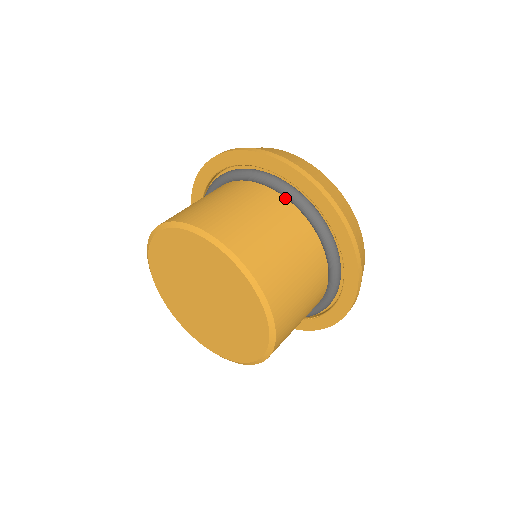
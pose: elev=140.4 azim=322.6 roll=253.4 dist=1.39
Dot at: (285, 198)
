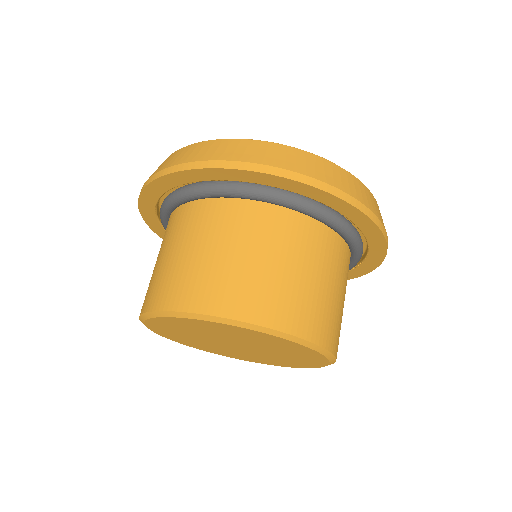
Dot at: (233, 199)
